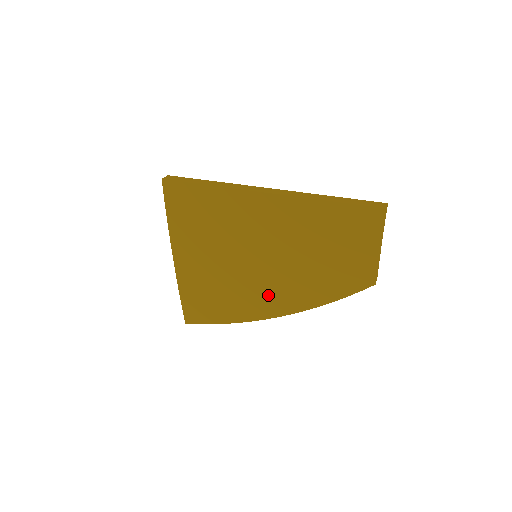
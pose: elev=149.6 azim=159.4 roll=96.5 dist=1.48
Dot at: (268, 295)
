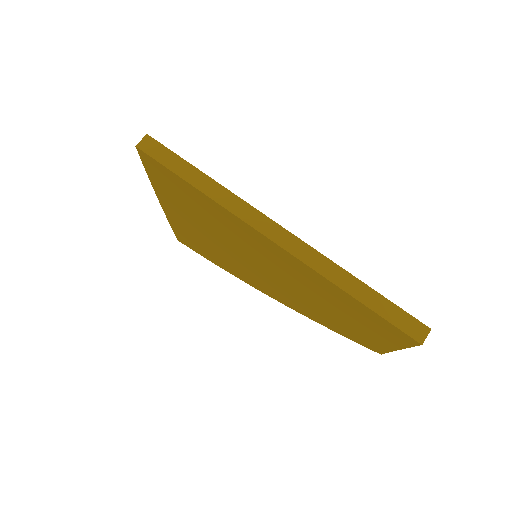
Dot at: (264, 284)
